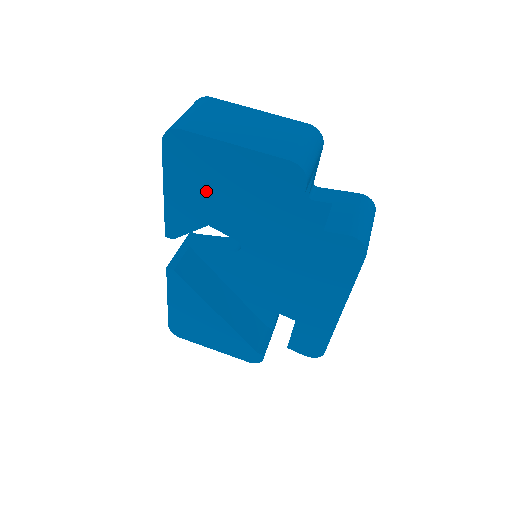
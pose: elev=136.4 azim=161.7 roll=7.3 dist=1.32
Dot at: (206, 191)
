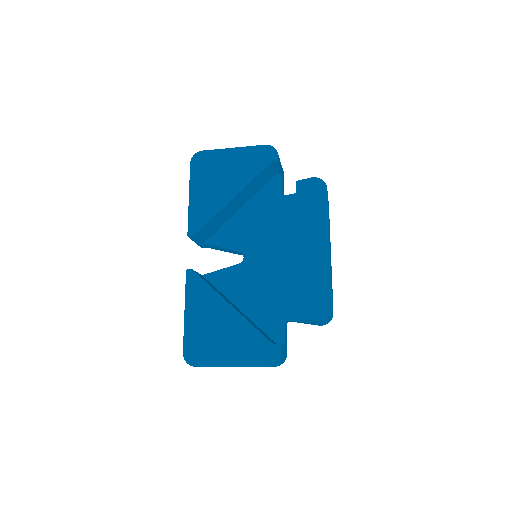
Dot at: (218, 184)
